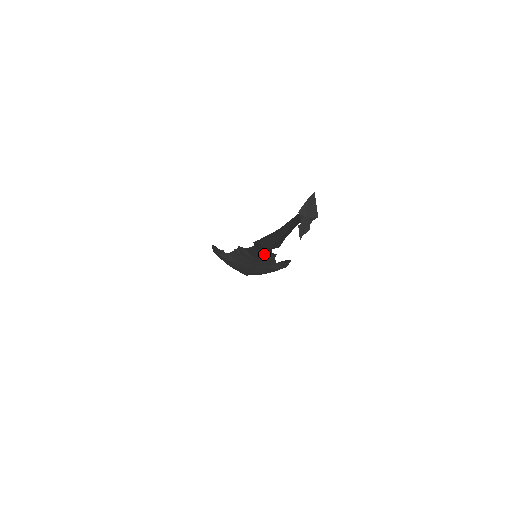
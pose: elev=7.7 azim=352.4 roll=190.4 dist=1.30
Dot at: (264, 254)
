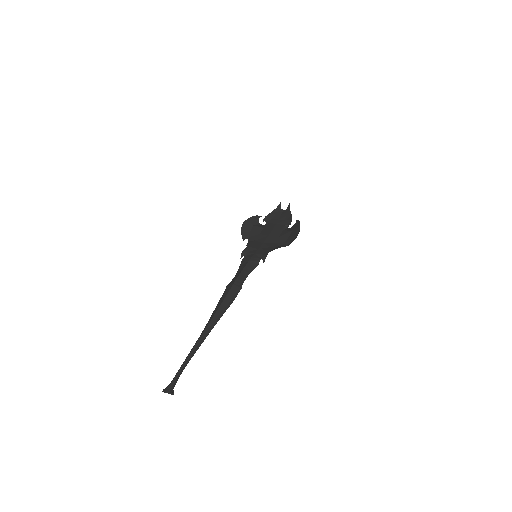
Dot at: (252, 268)
